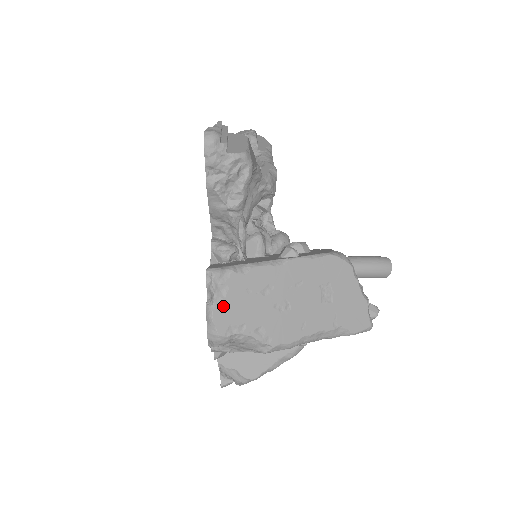
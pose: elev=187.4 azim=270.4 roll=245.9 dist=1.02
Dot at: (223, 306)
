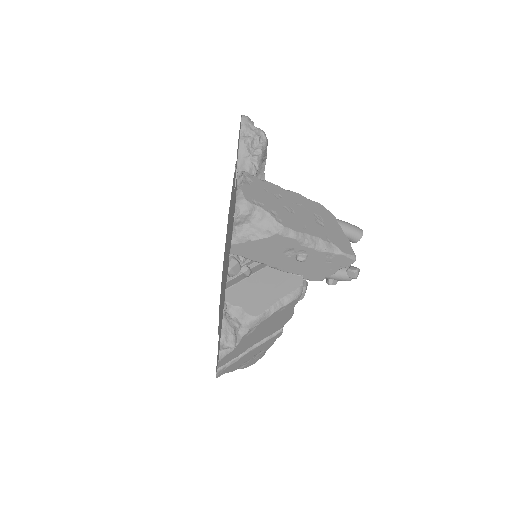
Dot at: (249, 188)
